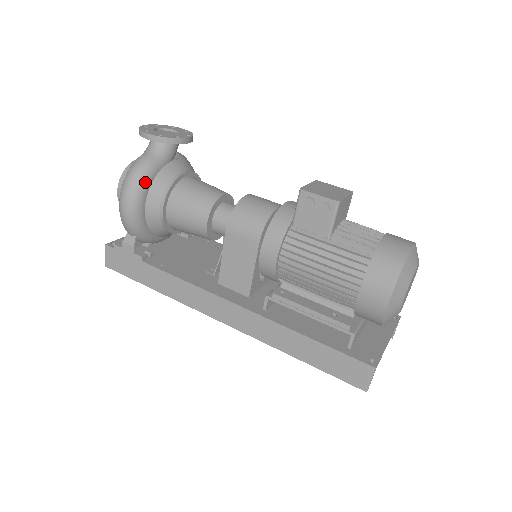
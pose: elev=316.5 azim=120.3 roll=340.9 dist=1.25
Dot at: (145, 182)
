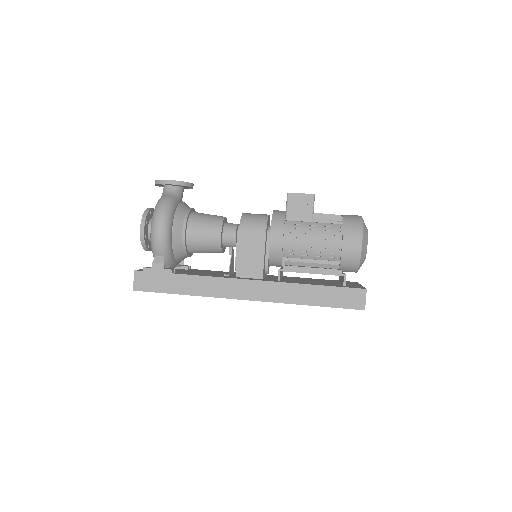
Dot at: (172, 211)
